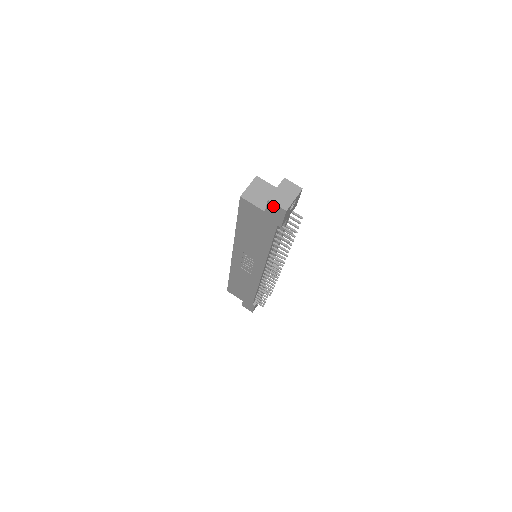
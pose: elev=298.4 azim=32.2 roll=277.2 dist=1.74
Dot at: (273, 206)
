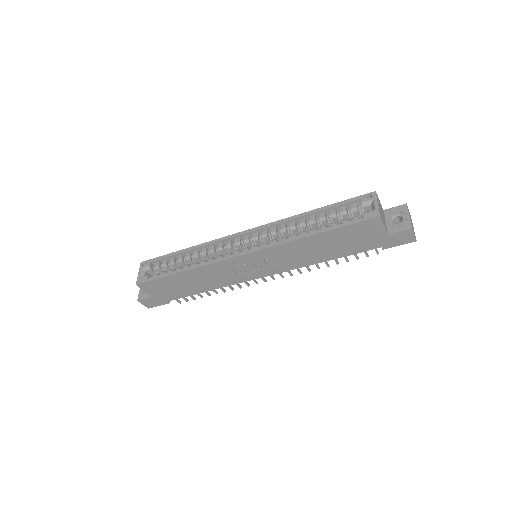
Dot at: (408, 234)
